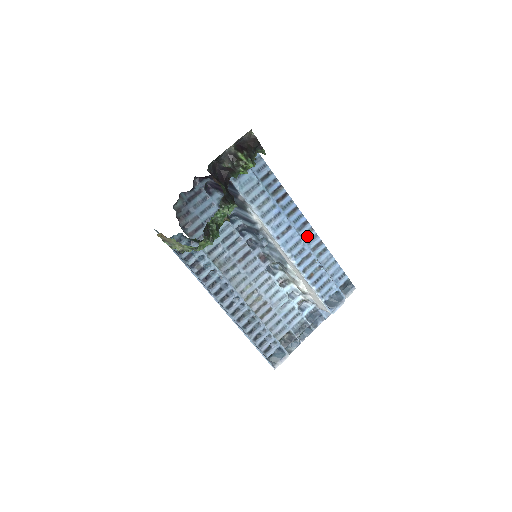
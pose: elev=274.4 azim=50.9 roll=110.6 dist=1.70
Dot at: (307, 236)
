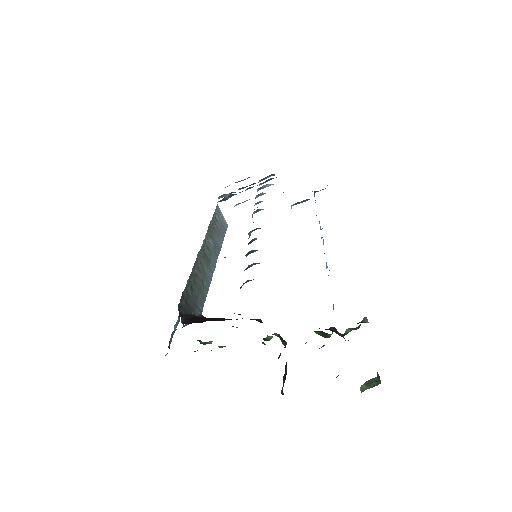
Dot at: occluded
